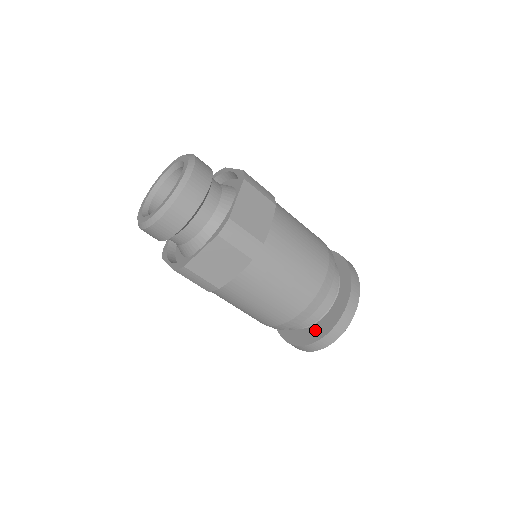
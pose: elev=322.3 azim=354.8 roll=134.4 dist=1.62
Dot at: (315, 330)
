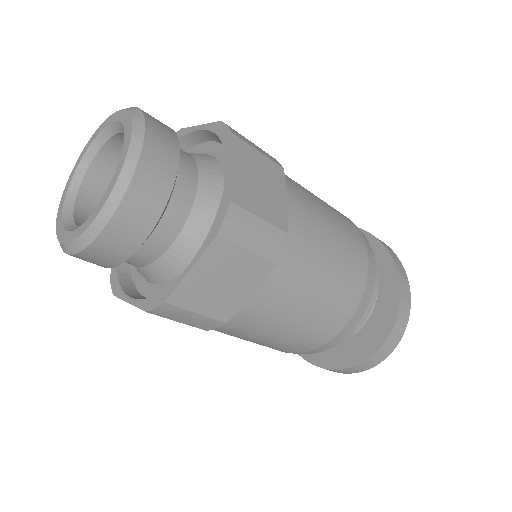
Dot at: (361, 342)
